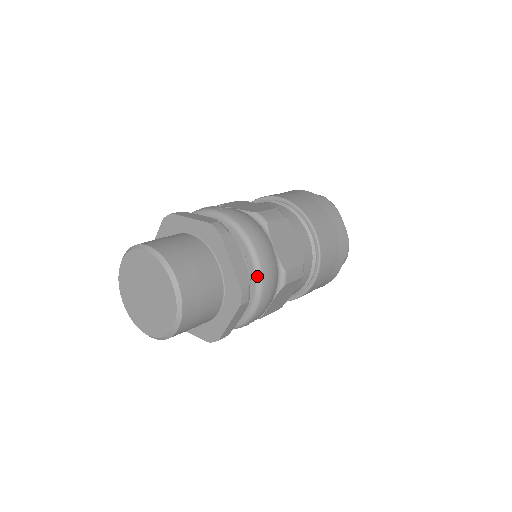
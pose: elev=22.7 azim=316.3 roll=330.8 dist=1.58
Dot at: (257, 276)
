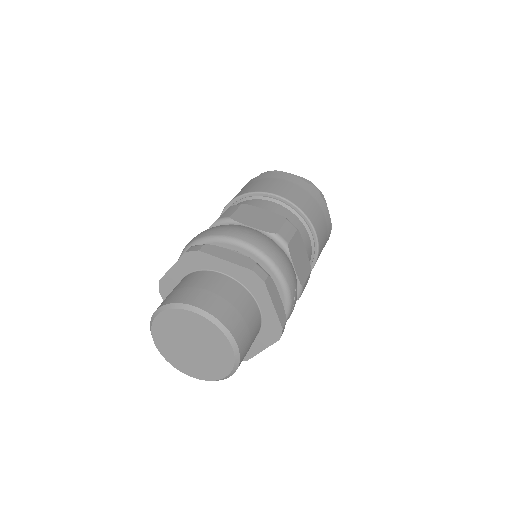
Dot at: (257, 254)
